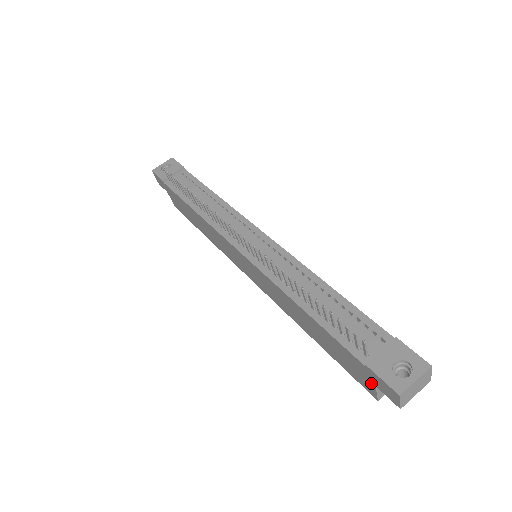
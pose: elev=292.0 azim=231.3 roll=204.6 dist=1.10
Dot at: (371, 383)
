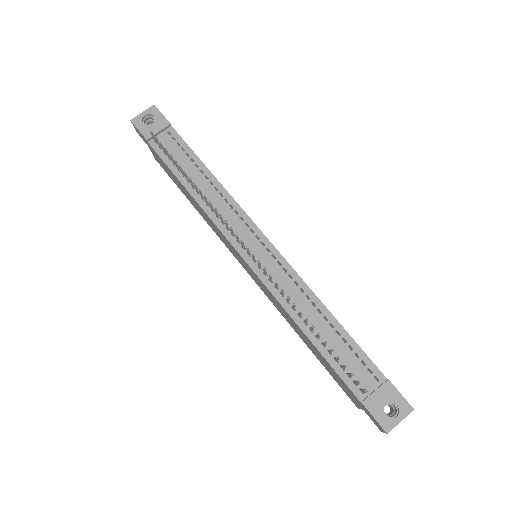
Dot at: (359, 405)
